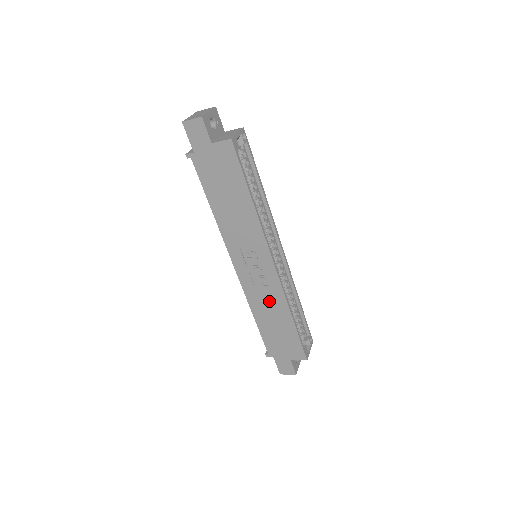
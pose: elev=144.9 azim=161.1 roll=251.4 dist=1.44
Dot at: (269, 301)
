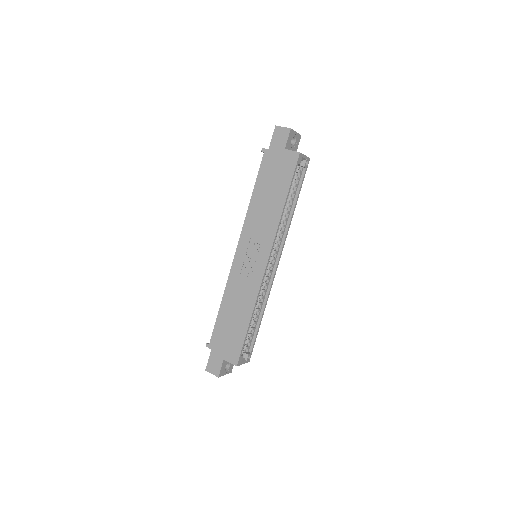
Dot at: (243, 293)
